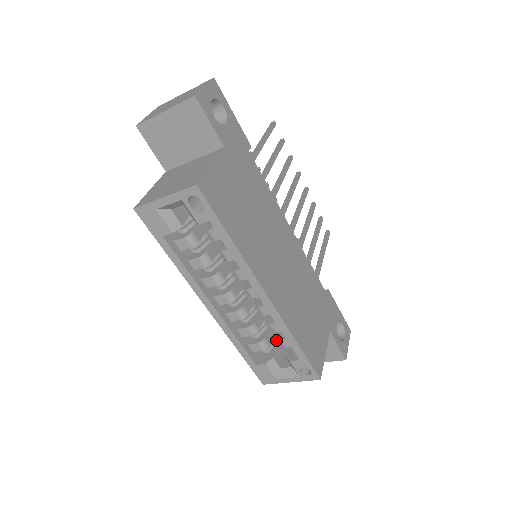
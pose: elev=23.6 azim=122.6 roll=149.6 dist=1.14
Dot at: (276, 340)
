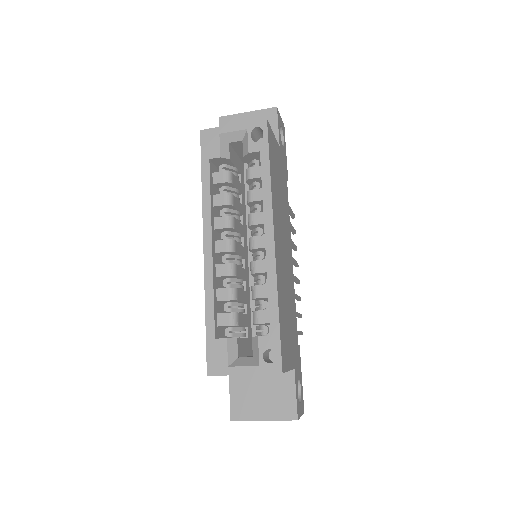
Dot at: (243, 333)
